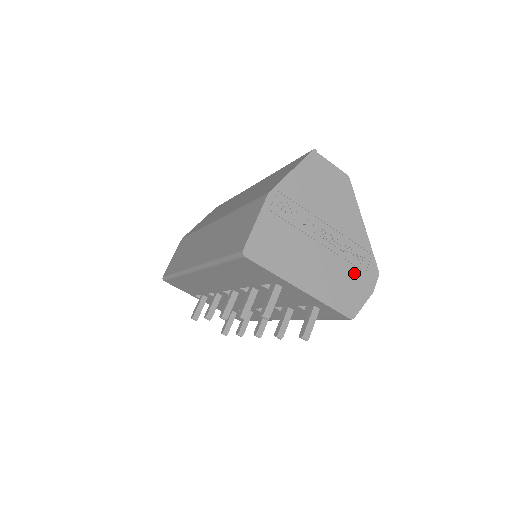
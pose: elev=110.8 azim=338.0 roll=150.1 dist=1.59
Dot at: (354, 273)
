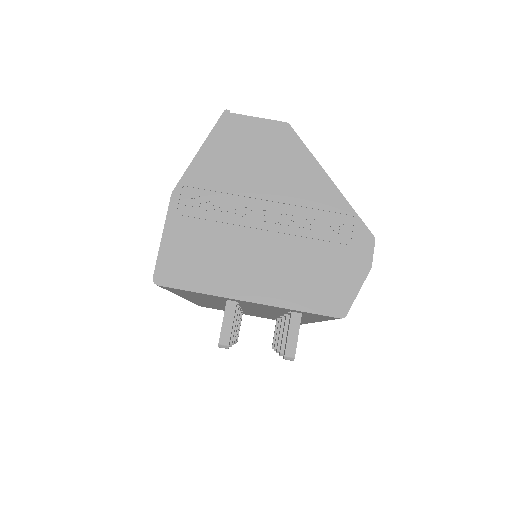
Dot at: (330, 252)
